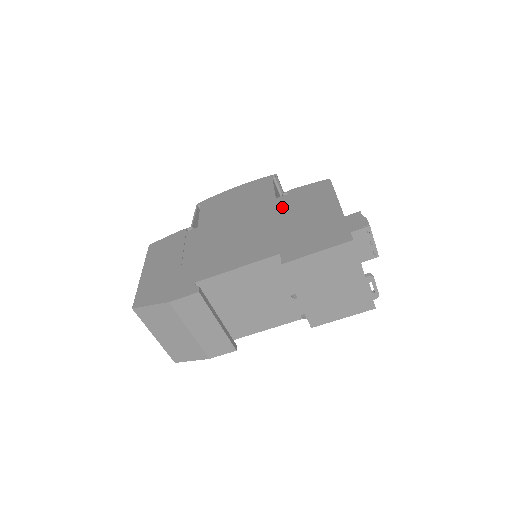
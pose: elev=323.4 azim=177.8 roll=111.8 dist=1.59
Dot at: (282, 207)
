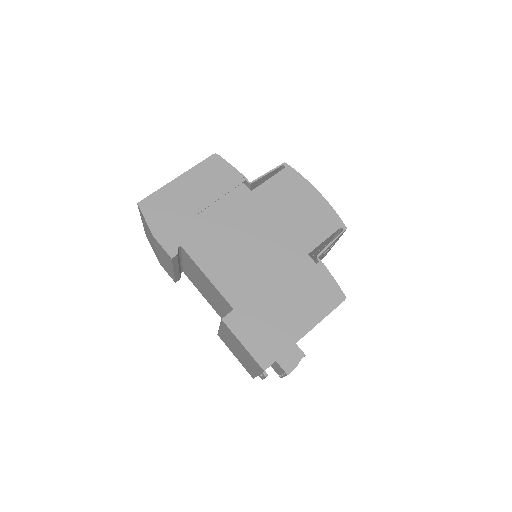
Dot at: (296, 270)
